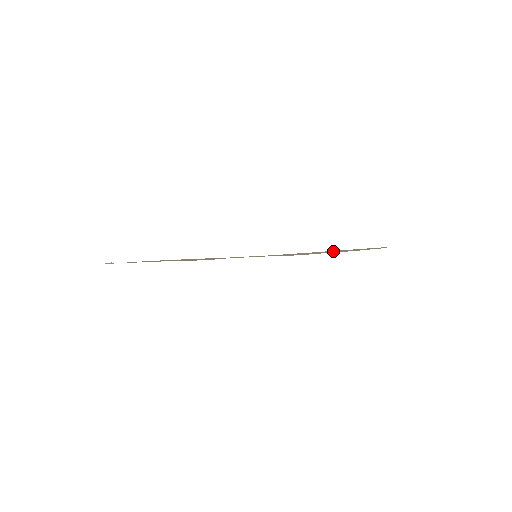
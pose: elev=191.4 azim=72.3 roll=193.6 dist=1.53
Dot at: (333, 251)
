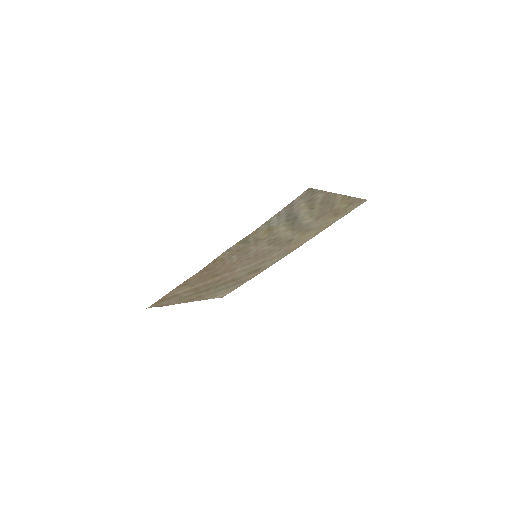
Dot at: (296, 218)
